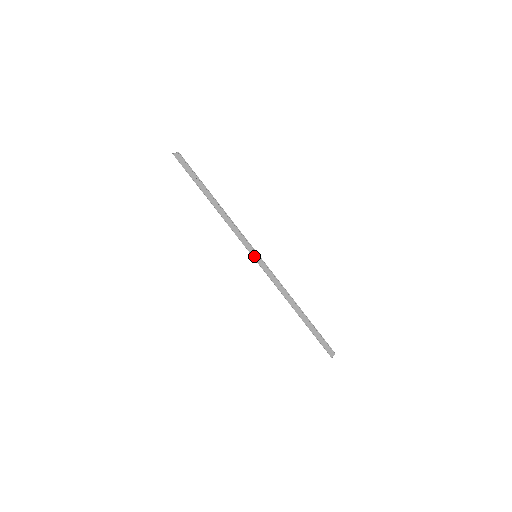
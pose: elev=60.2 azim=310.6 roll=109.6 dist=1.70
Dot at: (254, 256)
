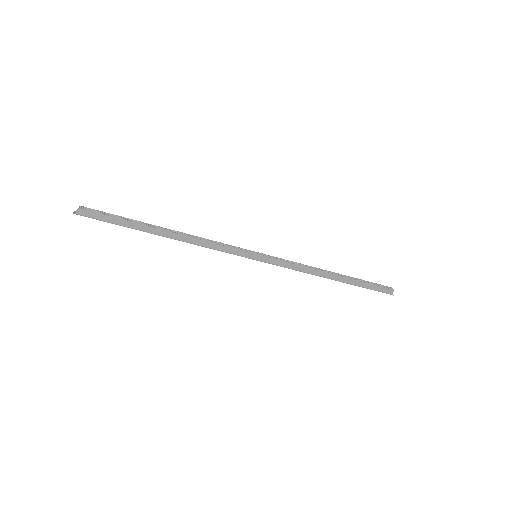
Dot at: (254, 258)
